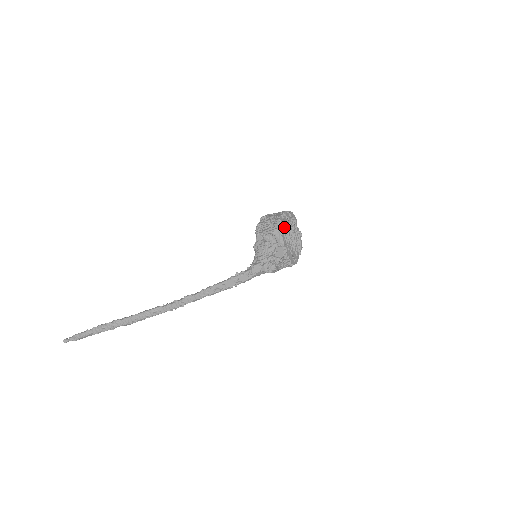
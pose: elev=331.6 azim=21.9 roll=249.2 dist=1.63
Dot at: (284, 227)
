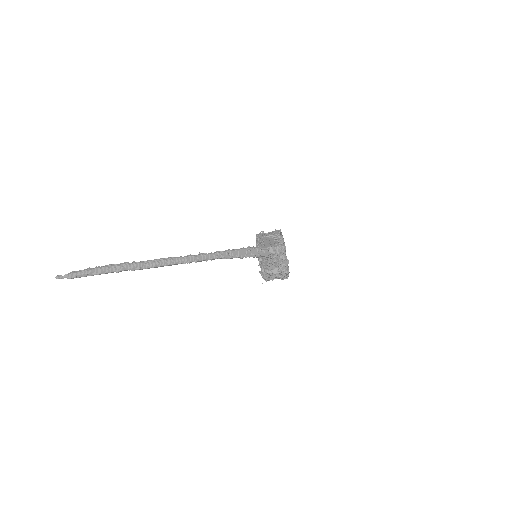
Dot at: occluded
